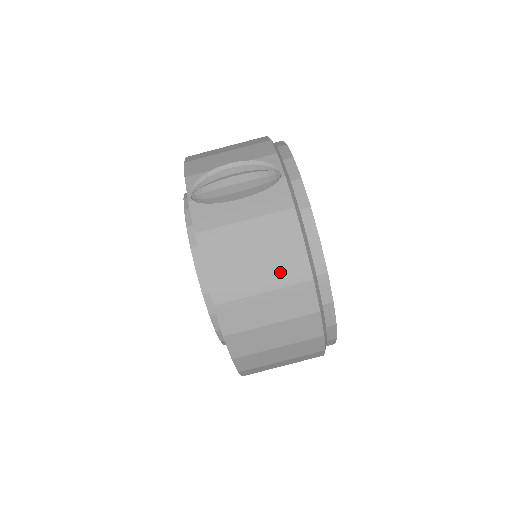
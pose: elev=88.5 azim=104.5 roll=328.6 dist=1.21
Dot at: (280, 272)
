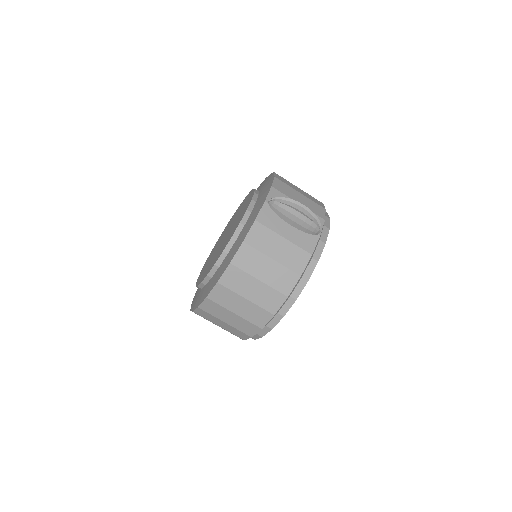
Dot at: (277, 278)
